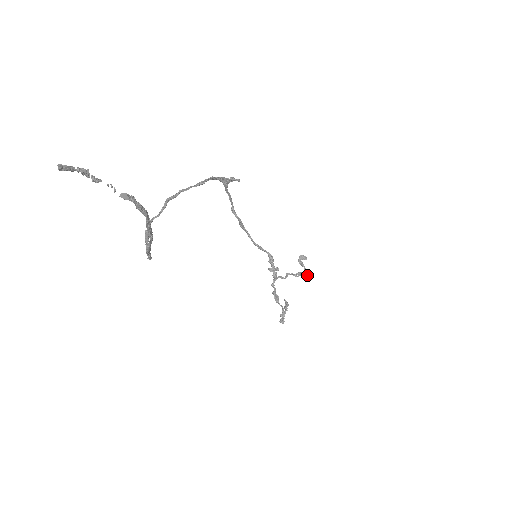
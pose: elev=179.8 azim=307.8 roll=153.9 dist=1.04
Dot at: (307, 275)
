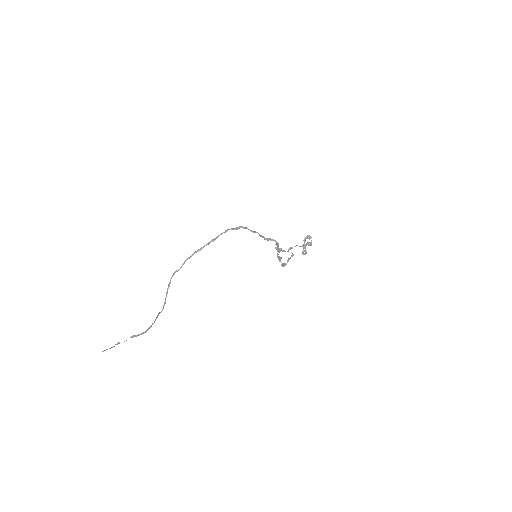
Dot at: (303, 253)
